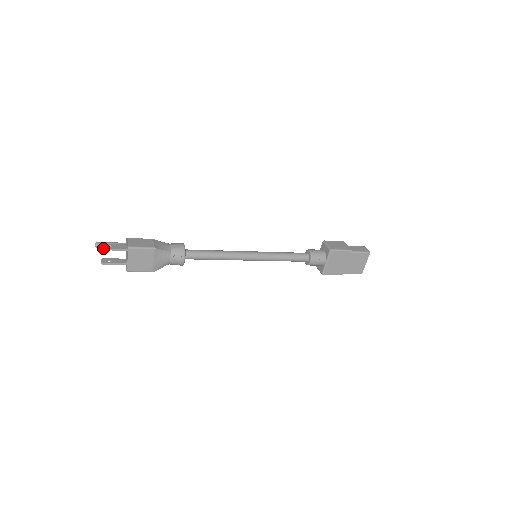
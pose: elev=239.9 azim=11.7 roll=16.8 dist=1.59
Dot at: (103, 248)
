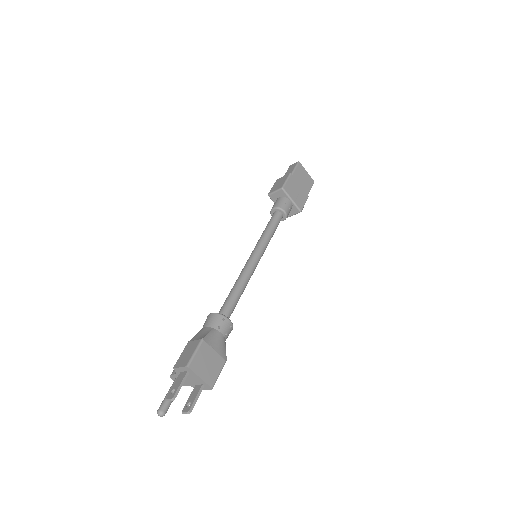
Dot at: (172, 399)
